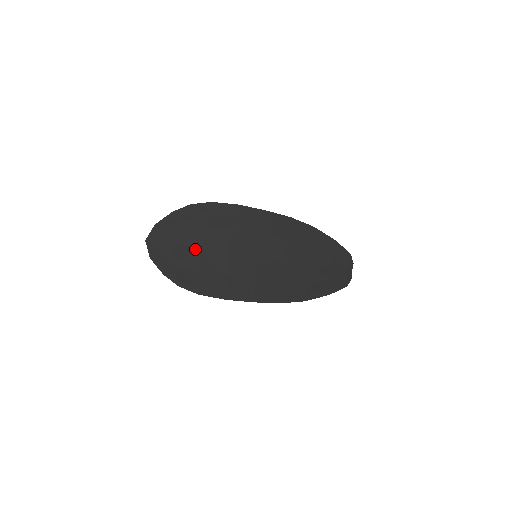
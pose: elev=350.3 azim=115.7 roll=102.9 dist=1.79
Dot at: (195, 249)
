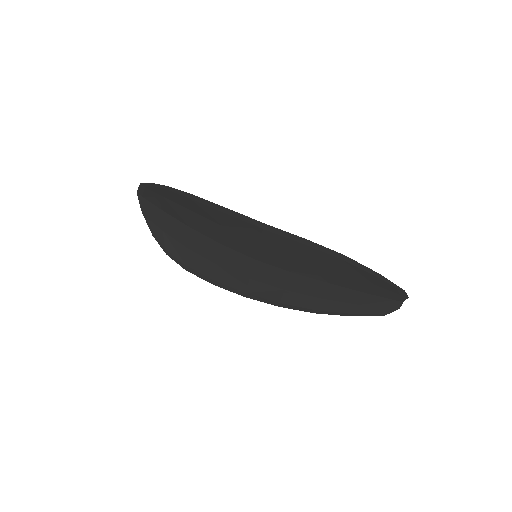
Dot at: (184, 225)
